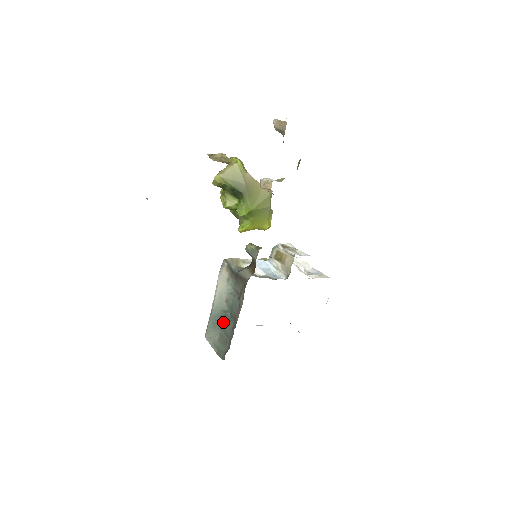
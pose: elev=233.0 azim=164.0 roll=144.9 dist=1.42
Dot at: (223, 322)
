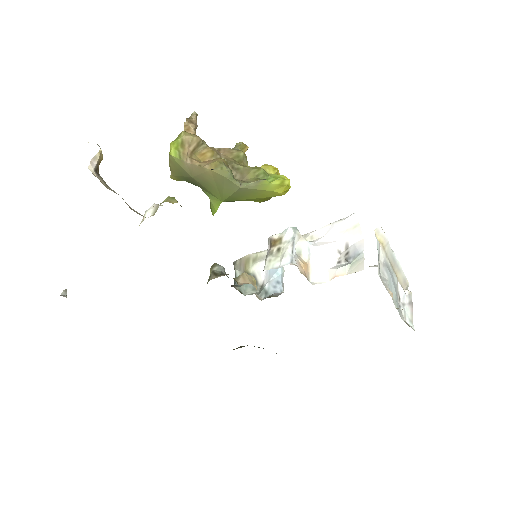
Dot at: occluded
